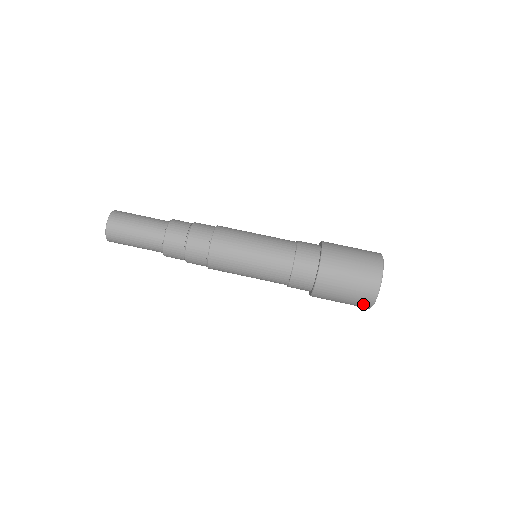
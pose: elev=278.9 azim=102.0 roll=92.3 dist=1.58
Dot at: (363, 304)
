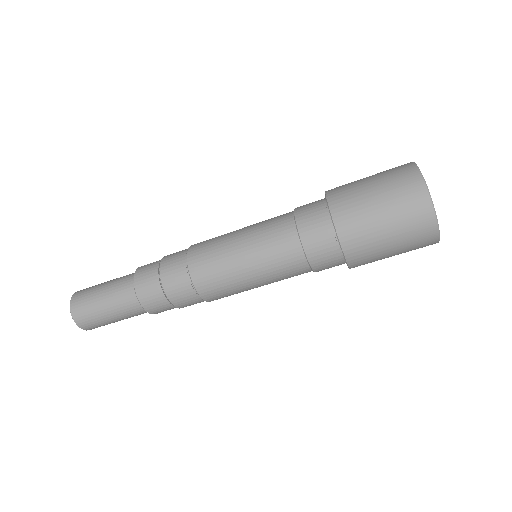
Dot at: occluded
